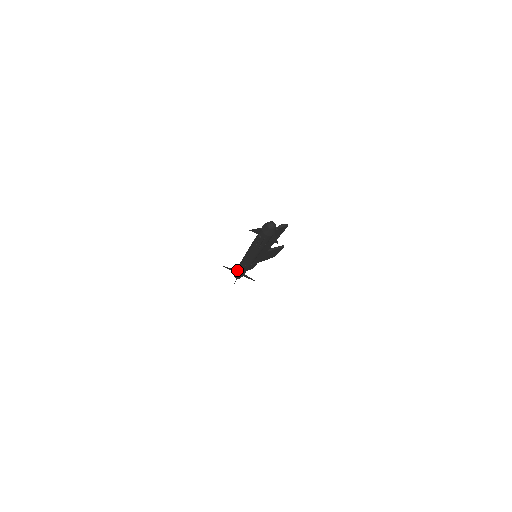
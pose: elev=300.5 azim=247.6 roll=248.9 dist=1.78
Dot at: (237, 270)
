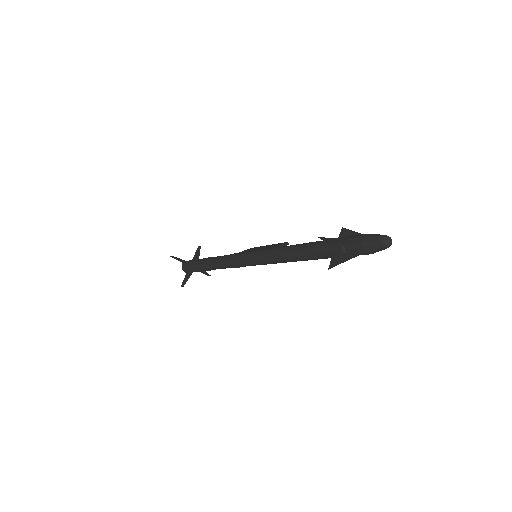
Dot at: (202, 266)
